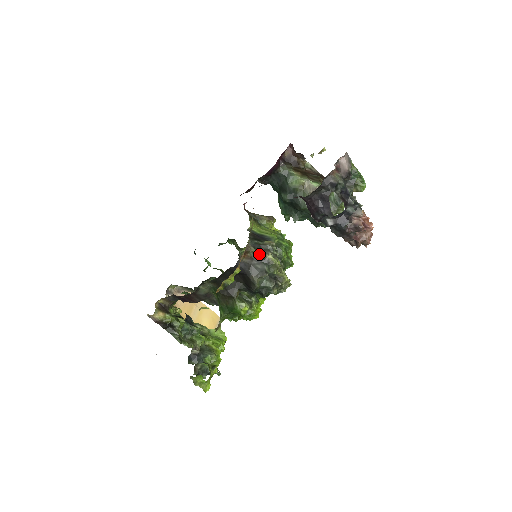
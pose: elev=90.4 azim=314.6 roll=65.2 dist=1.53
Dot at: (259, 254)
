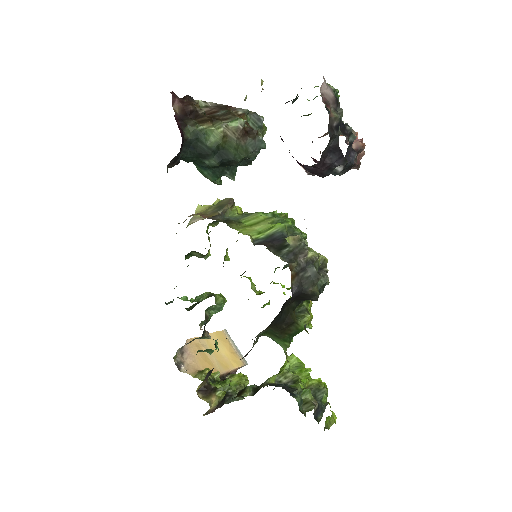
Dot at: (300, 262)
